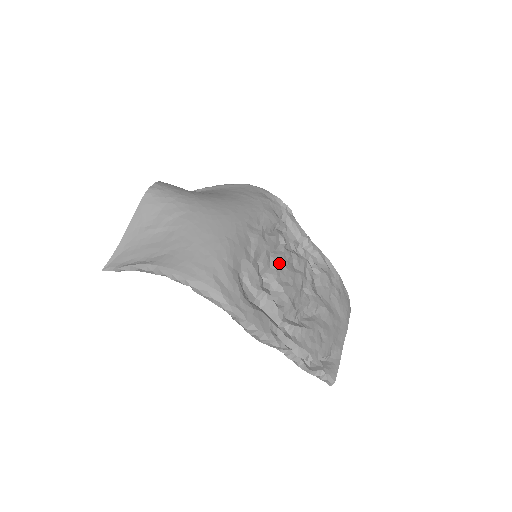
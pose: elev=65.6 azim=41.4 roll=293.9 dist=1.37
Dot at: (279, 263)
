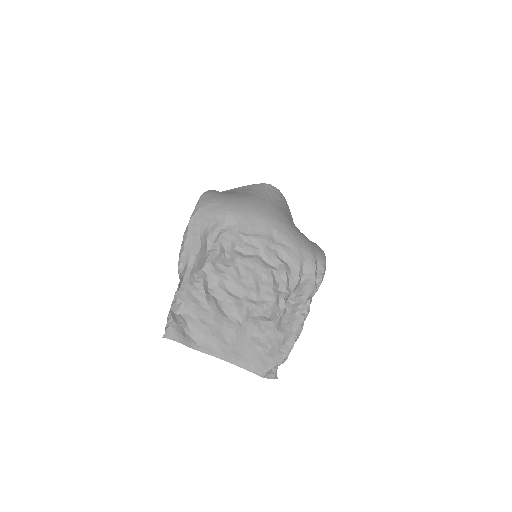
Dot at: (253, 262)
